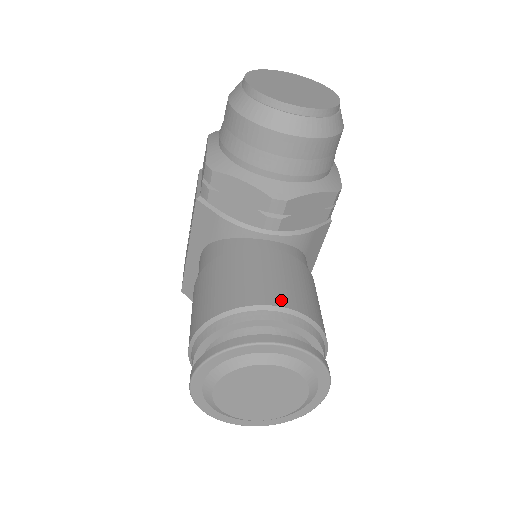
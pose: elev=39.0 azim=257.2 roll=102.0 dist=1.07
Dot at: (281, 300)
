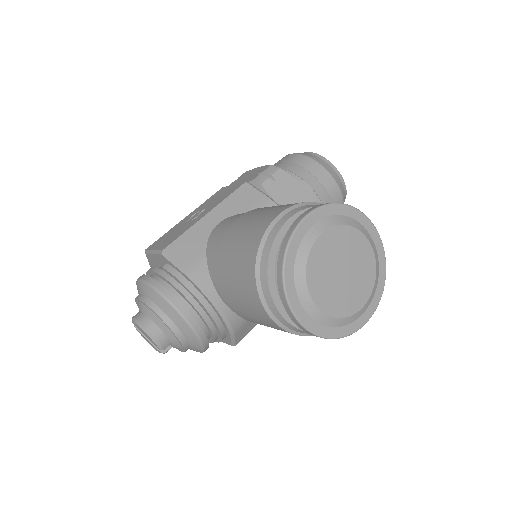
Dot at: occluded
